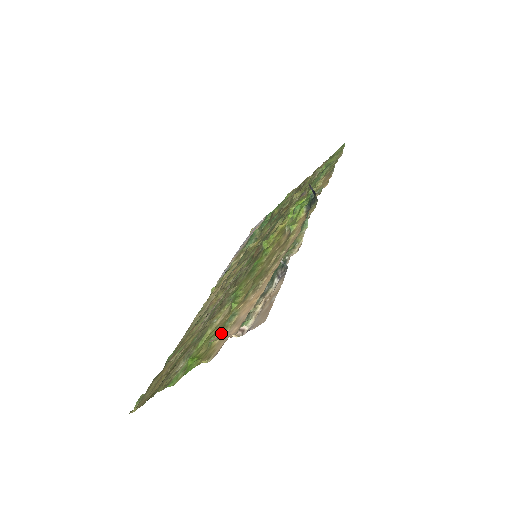
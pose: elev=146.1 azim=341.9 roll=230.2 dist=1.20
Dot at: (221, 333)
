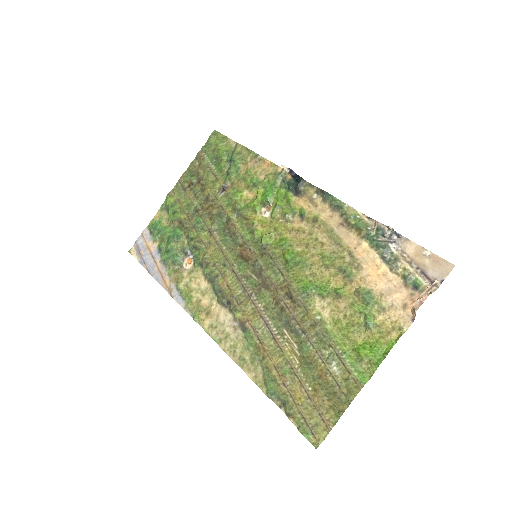
Dot at: (375, 311)
